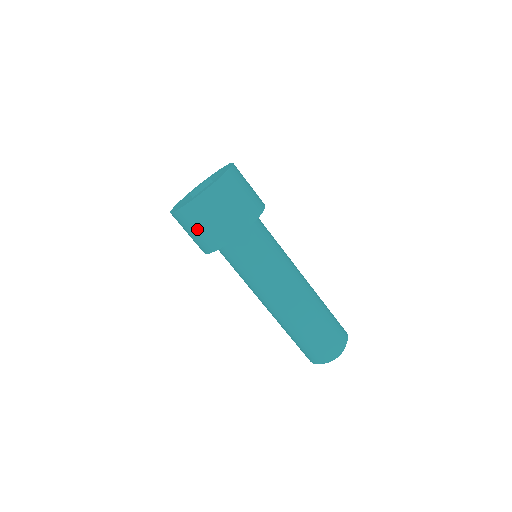
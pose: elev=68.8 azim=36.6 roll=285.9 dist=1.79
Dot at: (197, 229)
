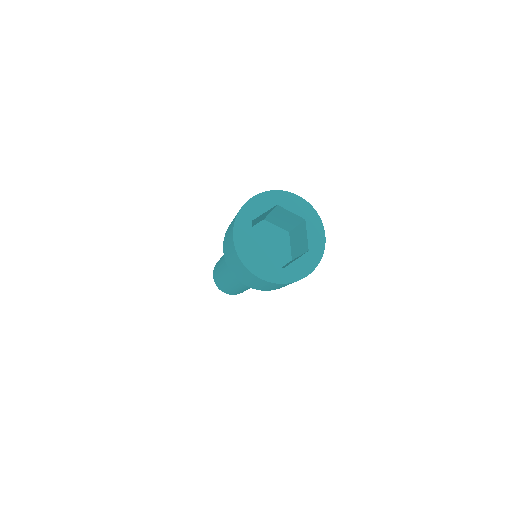
Dot at: (265, 286)
